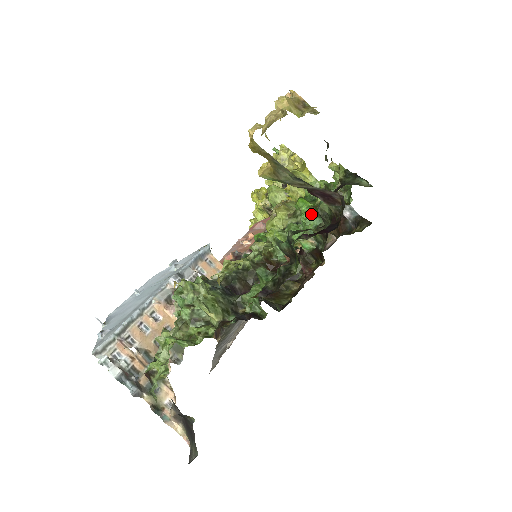
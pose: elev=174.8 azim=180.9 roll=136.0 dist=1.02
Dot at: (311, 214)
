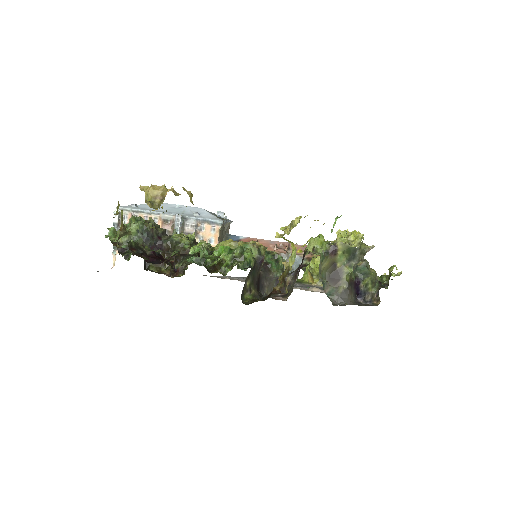
Dot at: occluded
